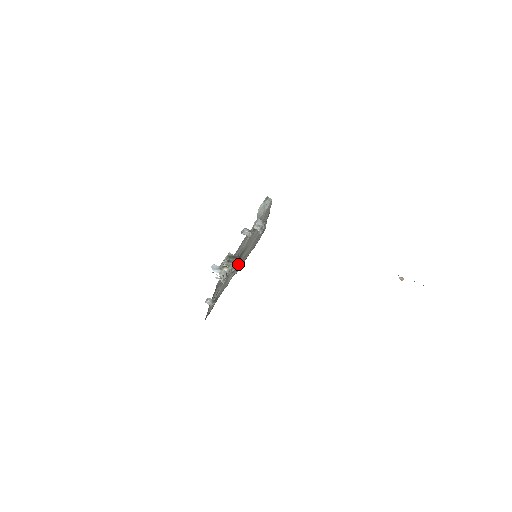
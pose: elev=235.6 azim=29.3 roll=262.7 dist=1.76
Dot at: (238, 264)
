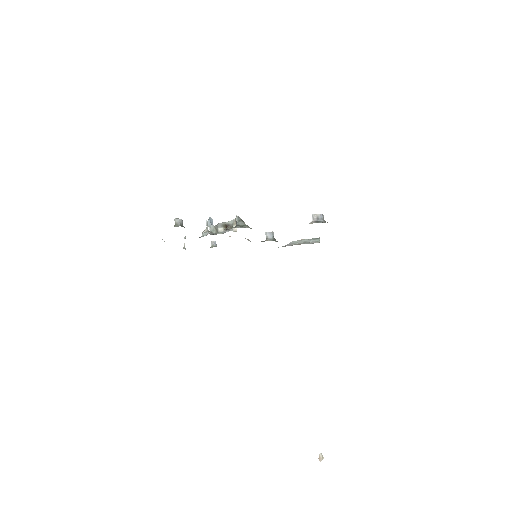
Dot at: (251, 228)
